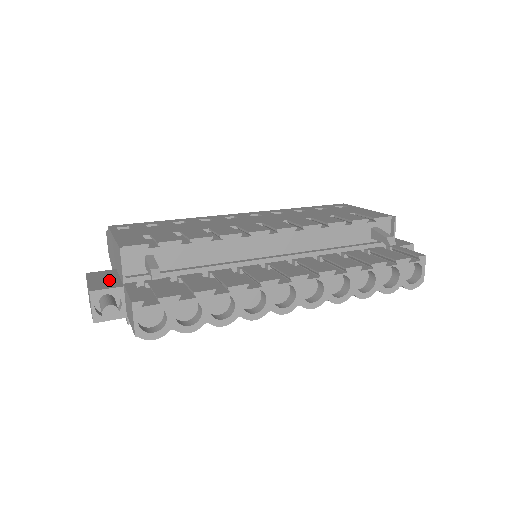
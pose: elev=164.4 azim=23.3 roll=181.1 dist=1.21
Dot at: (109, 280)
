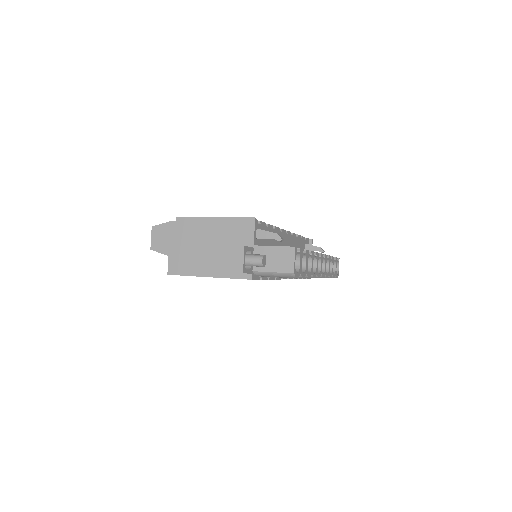
Dot at: occluded
